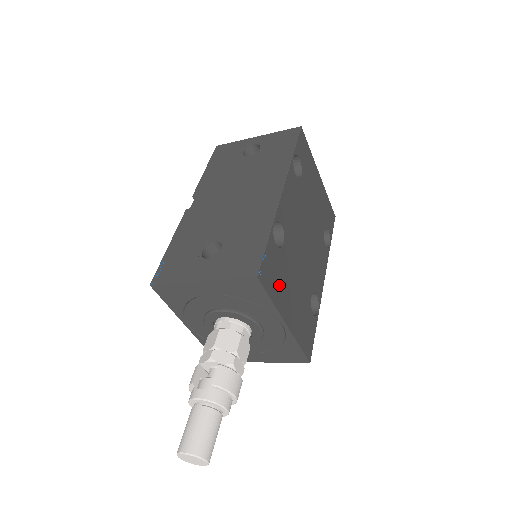
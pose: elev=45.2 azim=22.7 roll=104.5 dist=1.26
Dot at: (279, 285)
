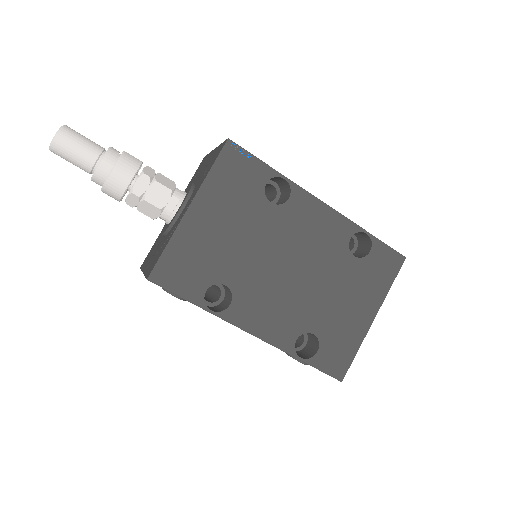
Dot at: (228, 190)
